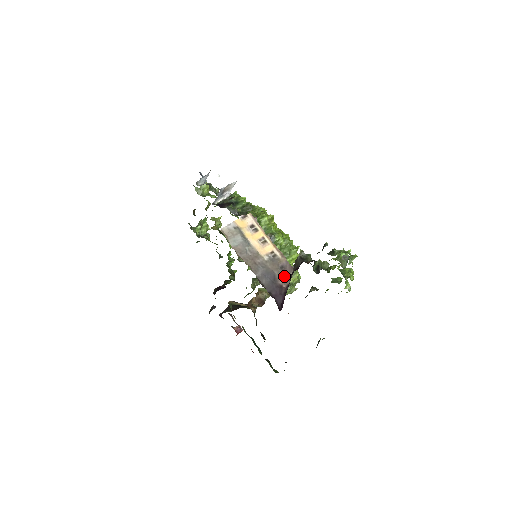
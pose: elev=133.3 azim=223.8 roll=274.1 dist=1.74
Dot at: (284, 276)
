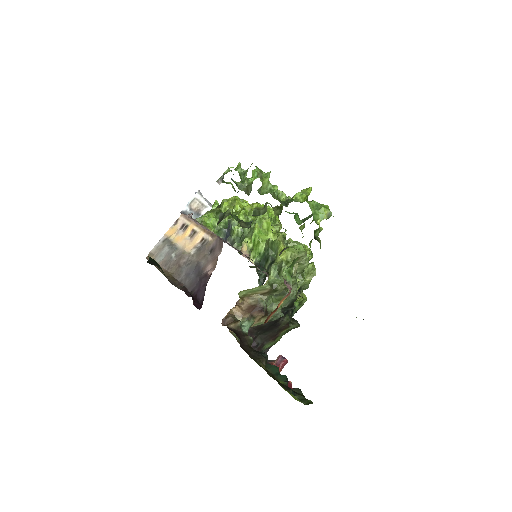
Dot at: (212, 259)
